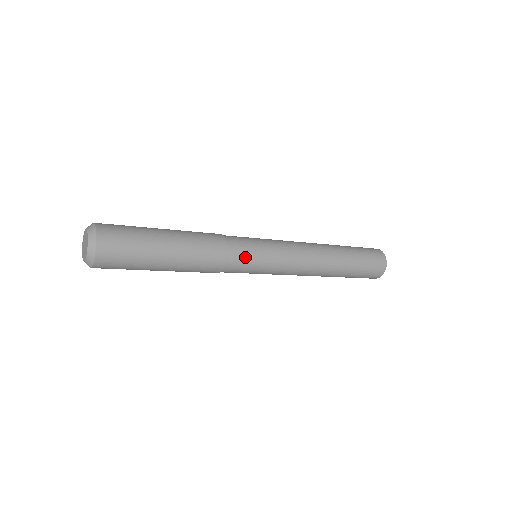
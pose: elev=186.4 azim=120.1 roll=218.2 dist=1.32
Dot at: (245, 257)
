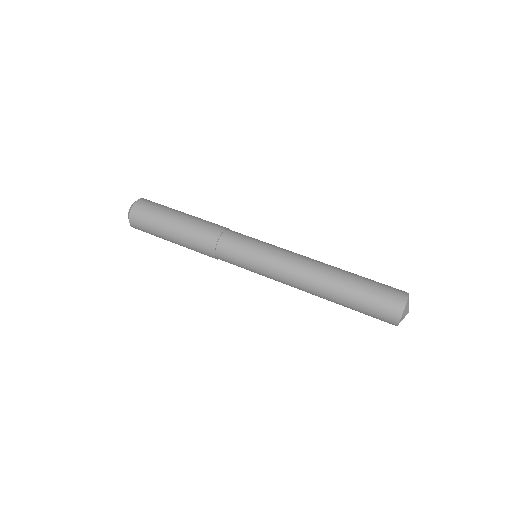
Dot at: occluded
